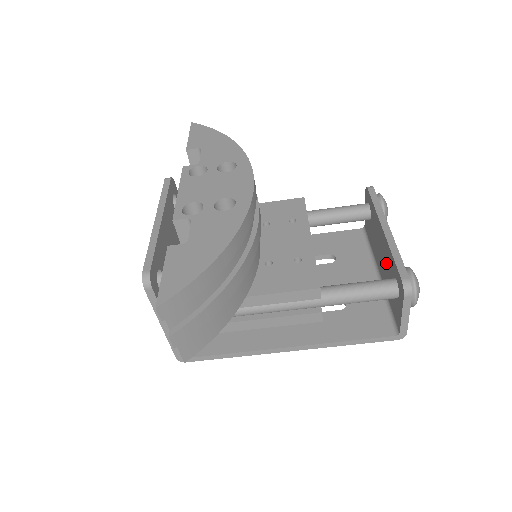
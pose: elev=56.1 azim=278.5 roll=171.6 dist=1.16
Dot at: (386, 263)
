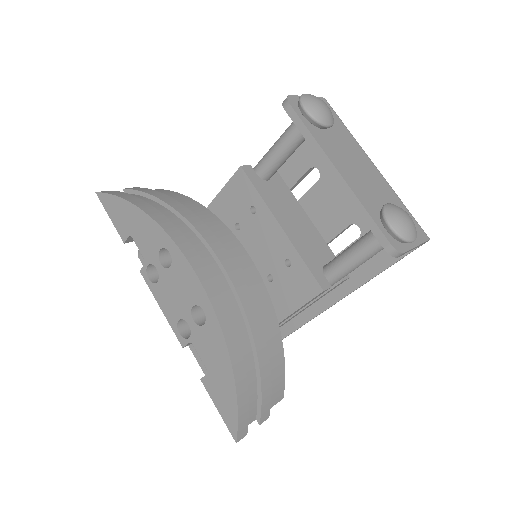
Dot at: occluded
